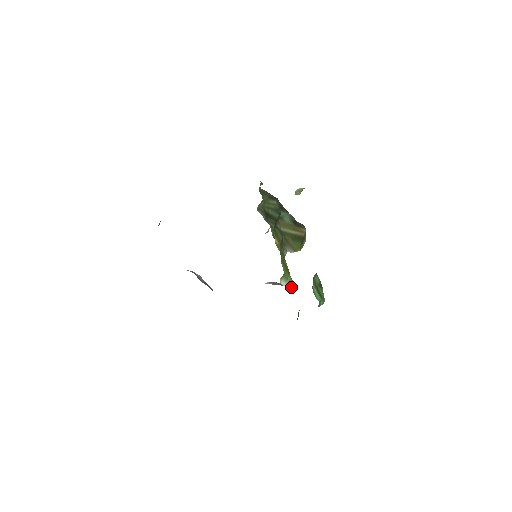
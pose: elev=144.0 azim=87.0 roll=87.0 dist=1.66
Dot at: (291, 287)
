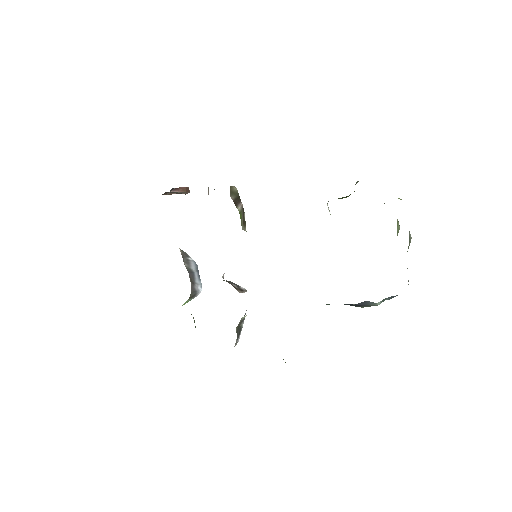
Dot at: occluded
